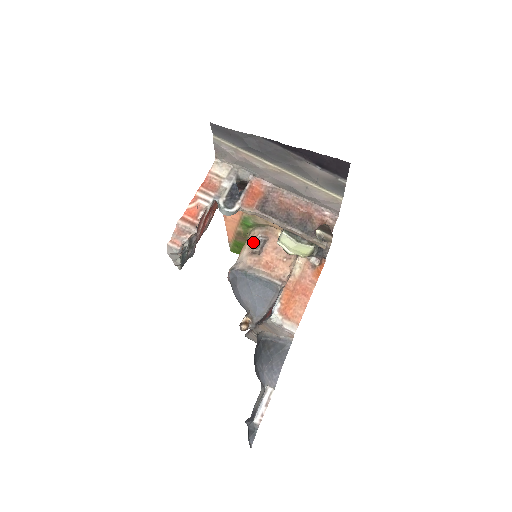
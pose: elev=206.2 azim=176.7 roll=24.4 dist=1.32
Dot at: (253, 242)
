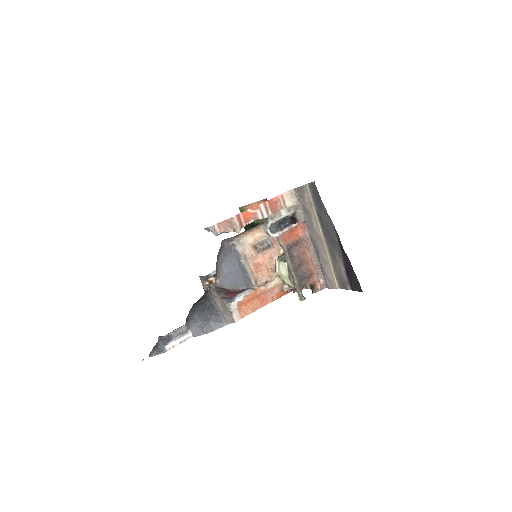
Dot at: (262, 239)
